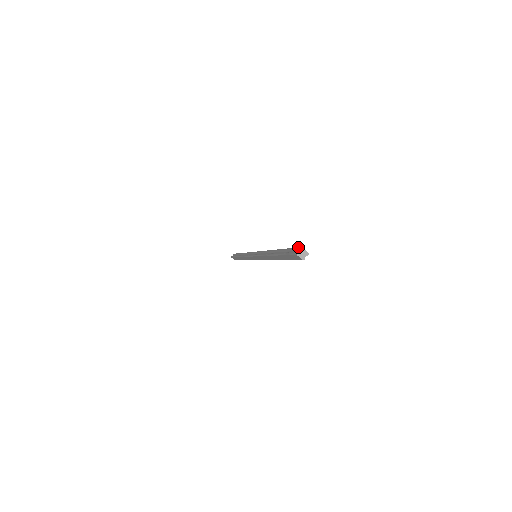
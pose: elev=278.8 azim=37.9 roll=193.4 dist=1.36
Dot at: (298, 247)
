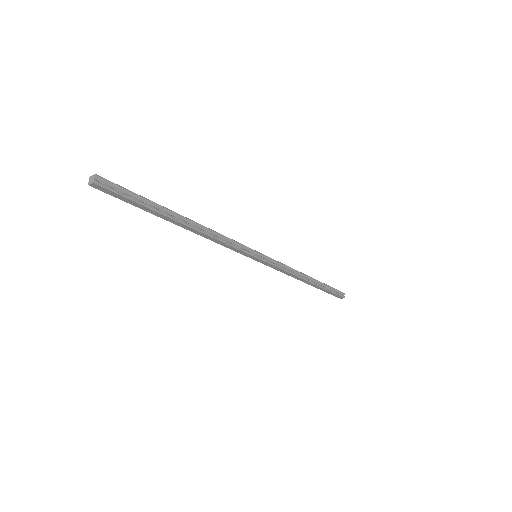
Dot at: occluded
